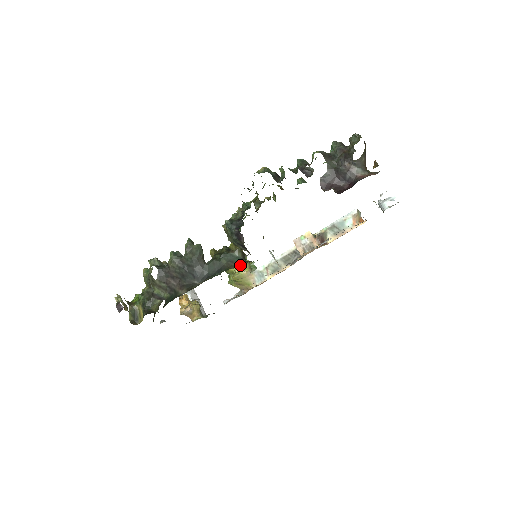
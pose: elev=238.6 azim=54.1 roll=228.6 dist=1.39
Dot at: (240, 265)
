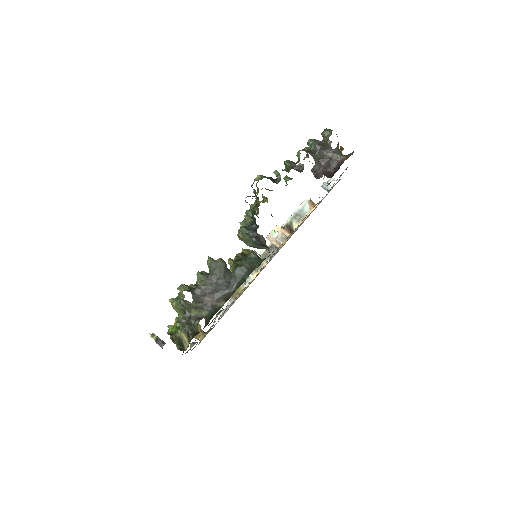
Dot at: occluded
